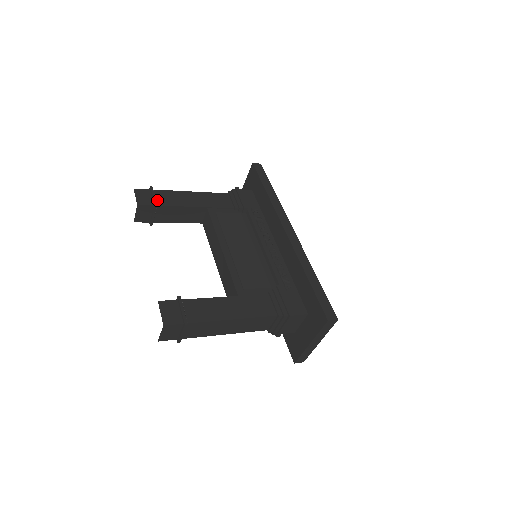
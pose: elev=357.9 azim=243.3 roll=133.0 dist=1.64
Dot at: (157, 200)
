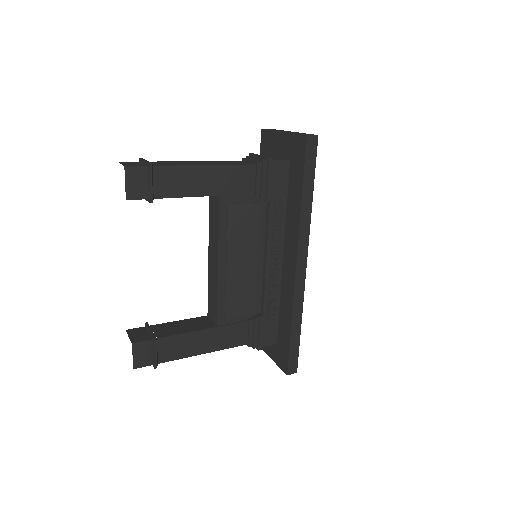
Dot at: (155, 188)
